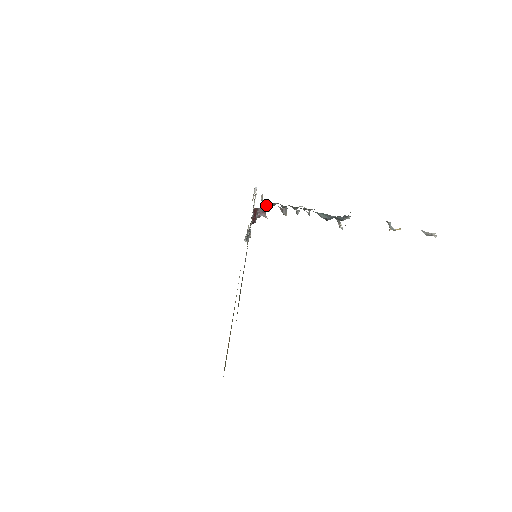
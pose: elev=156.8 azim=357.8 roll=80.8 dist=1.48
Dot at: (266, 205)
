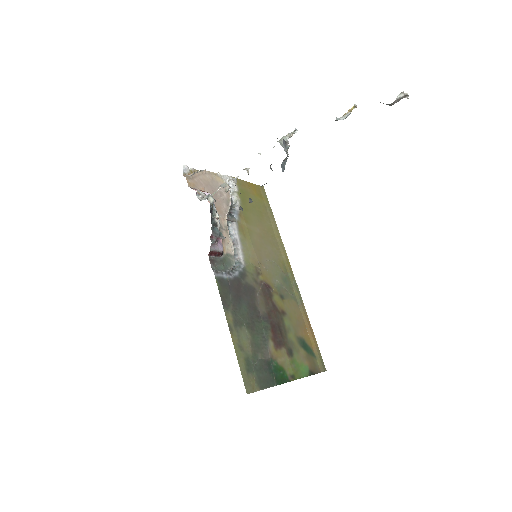
Dot at: (211, 227)
